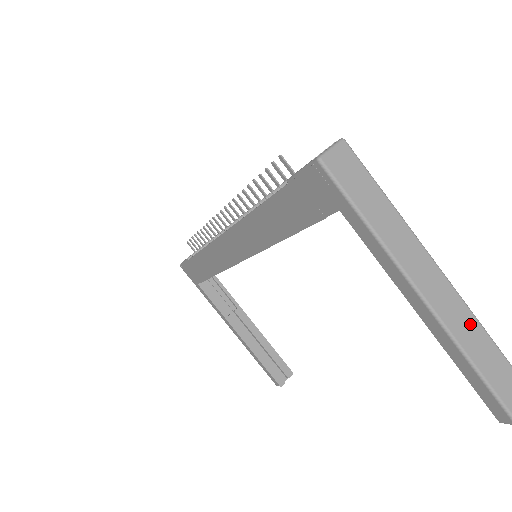
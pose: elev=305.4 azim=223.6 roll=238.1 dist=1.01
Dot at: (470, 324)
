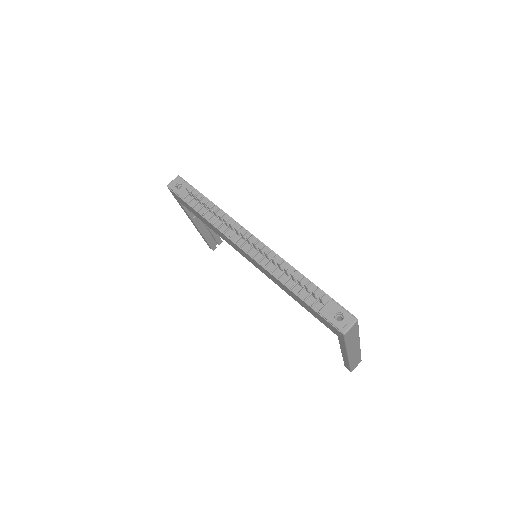
Dot at: (357, 354)
